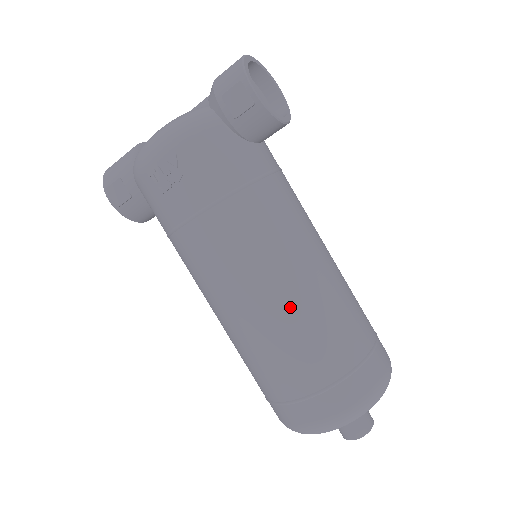
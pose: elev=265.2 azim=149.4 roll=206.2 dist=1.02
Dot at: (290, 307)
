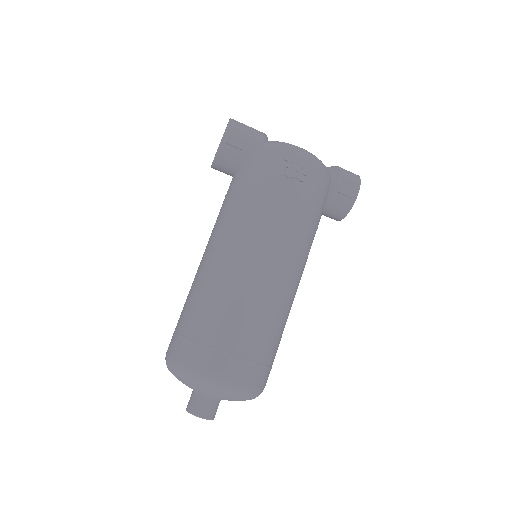
Dot at: (279, 299)
